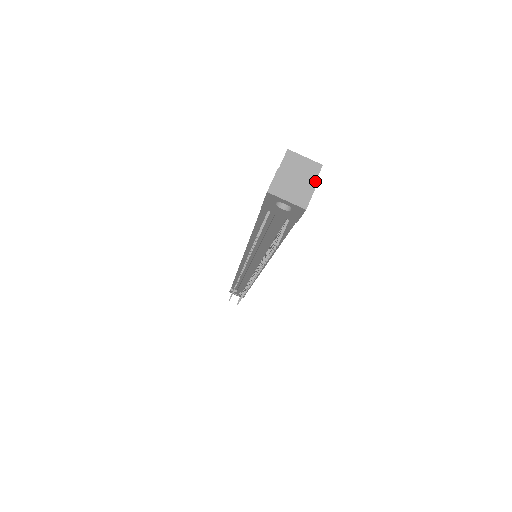
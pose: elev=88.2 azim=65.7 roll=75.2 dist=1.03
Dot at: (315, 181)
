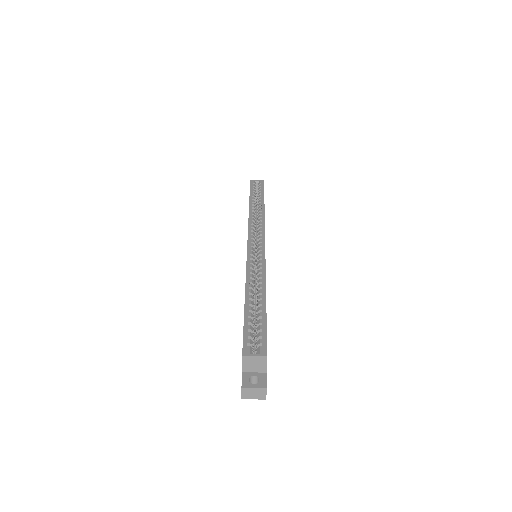
Dot at: (266, 365)
